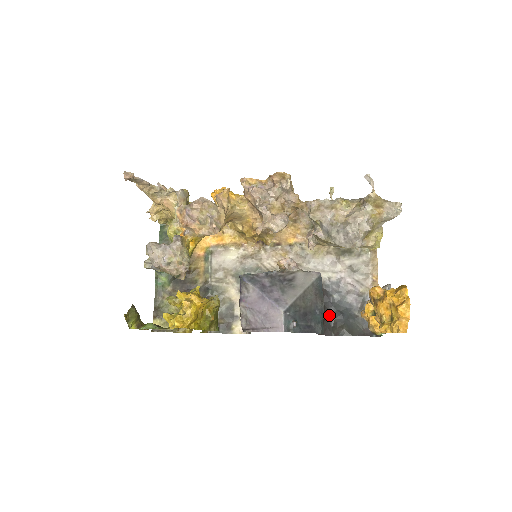
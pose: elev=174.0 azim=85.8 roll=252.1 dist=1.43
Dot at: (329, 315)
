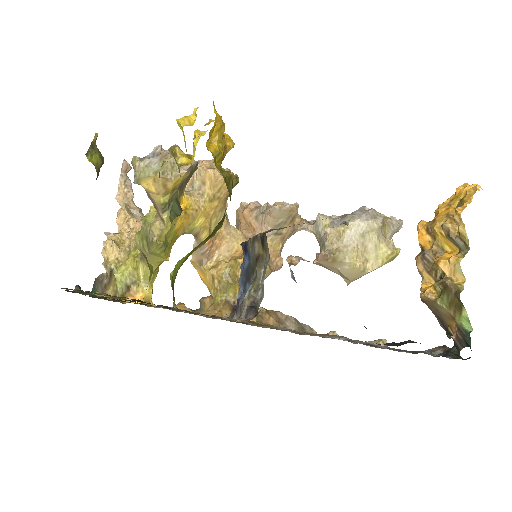
Dot at: occluded
